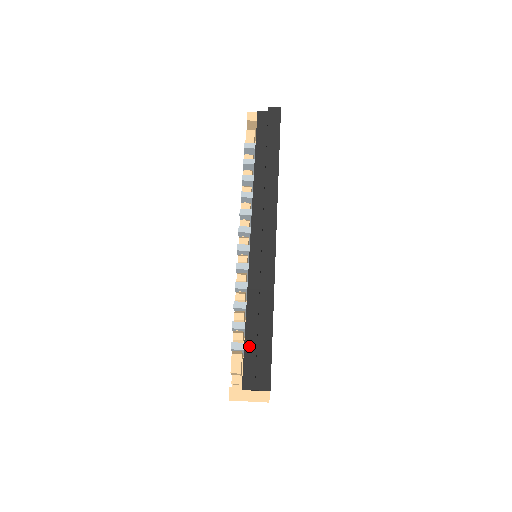
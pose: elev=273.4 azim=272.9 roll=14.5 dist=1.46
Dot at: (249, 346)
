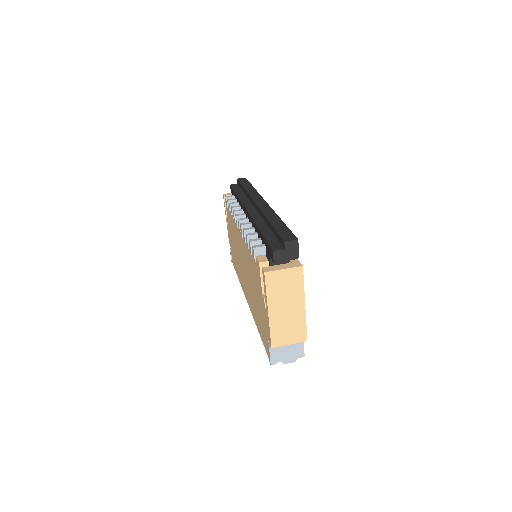
Dot at: (268, 237)
